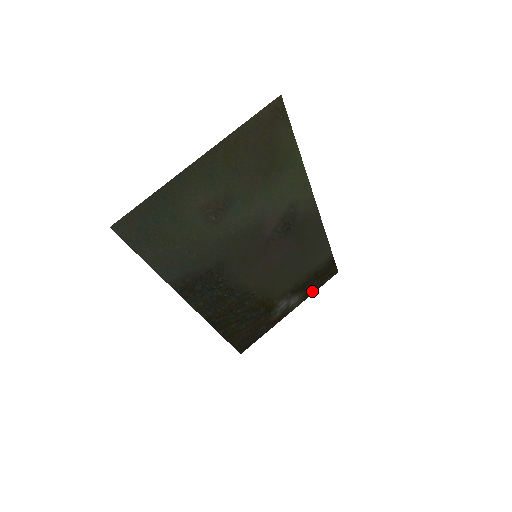
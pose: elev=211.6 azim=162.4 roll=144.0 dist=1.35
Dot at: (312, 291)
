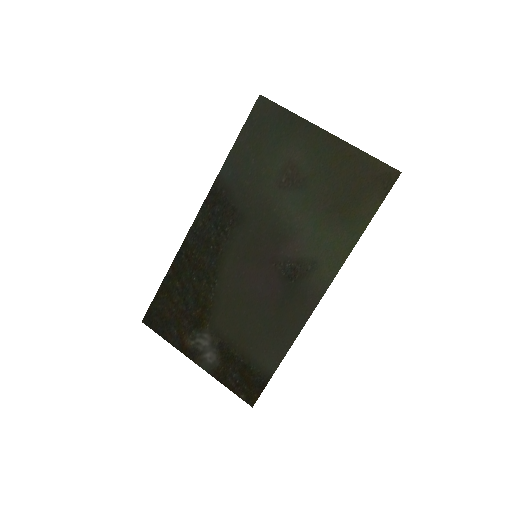
Dot at: (224, 379)
